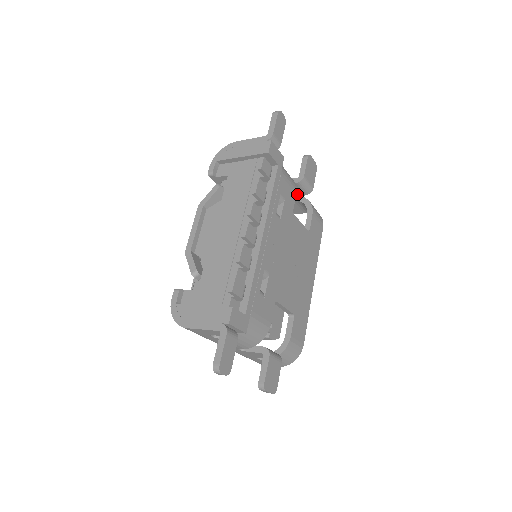
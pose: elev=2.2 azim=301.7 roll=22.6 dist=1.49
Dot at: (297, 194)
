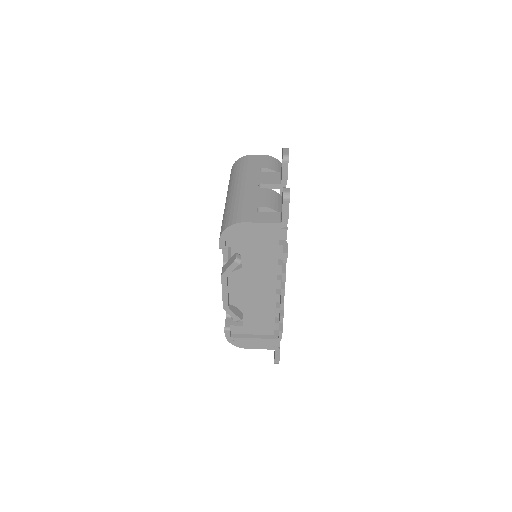
Dot at: occluded
